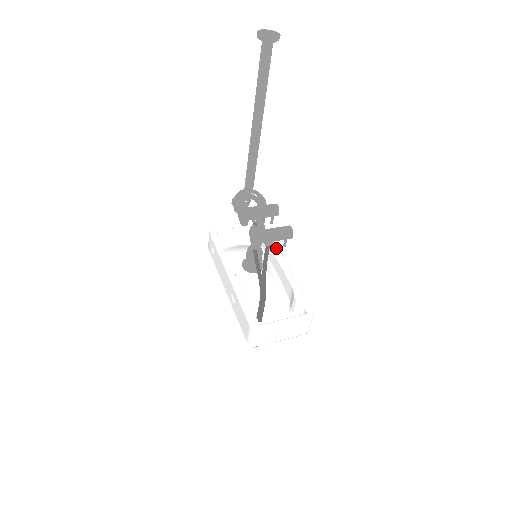
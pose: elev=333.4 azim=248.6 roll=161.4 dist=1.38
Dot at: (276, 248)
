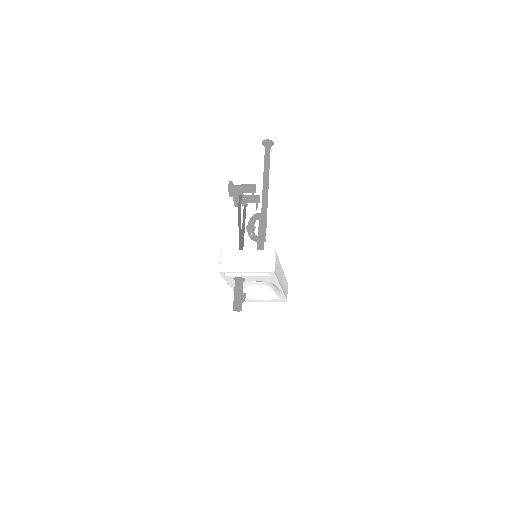
Dot at: (284, 274)
